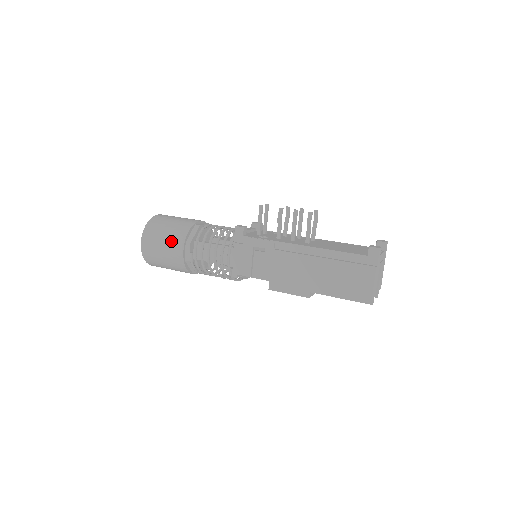
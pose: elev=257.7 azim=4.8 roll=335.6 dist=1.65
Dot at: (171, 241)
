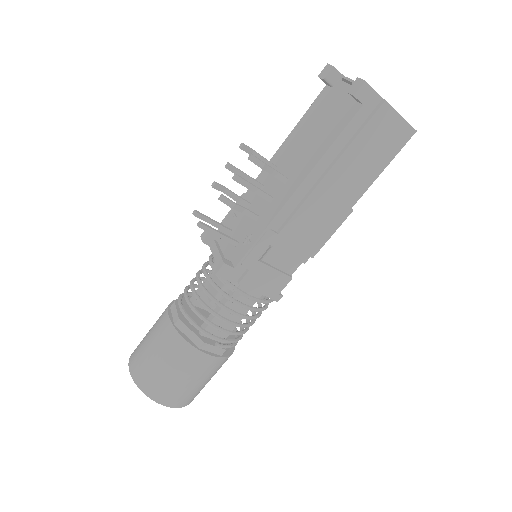
Dot at: (187, 368)
